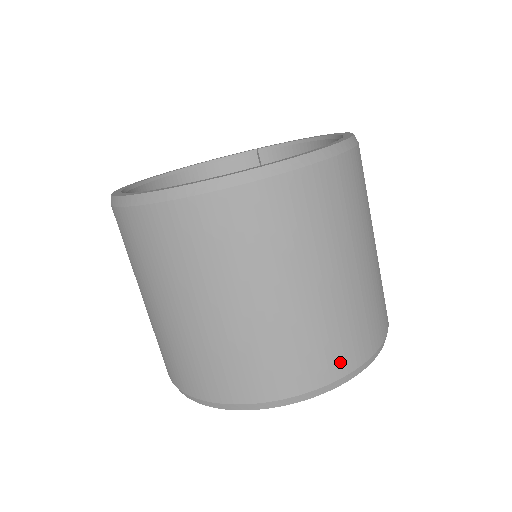
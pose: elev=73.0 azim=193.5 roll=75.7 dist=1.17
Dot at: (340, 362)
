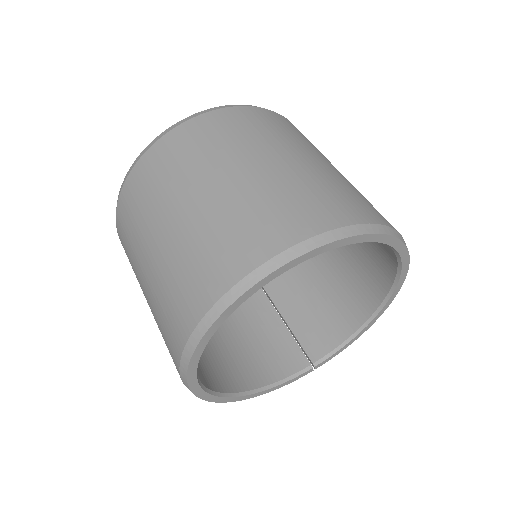
Dot at: (363, 212)
